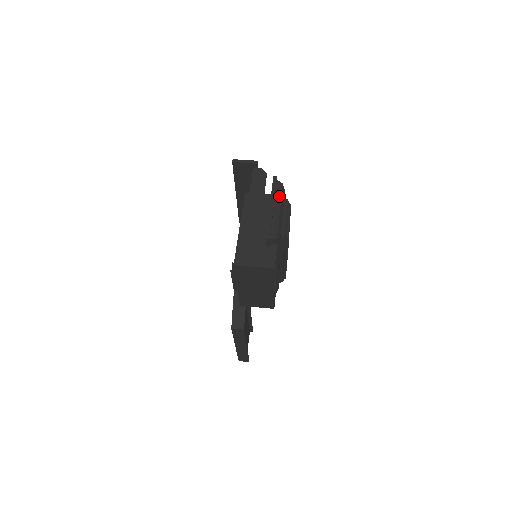
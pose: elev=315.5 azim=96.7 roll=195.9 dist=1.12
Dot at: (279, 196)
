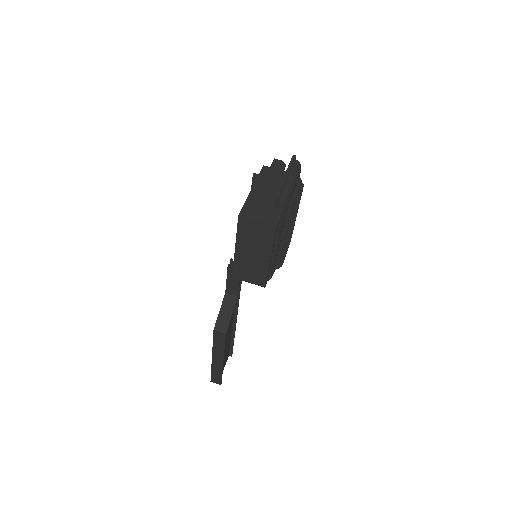
Dot at: (295, 171)
